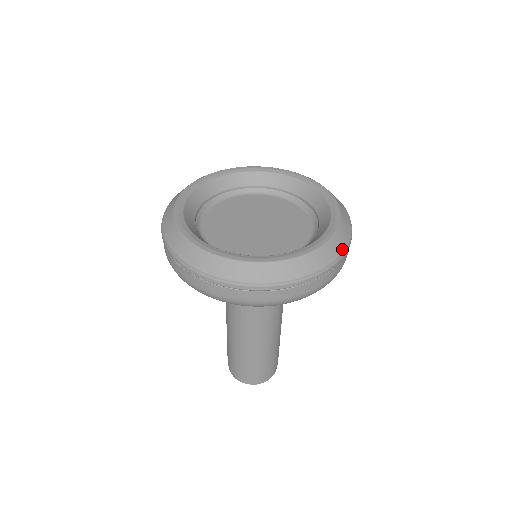
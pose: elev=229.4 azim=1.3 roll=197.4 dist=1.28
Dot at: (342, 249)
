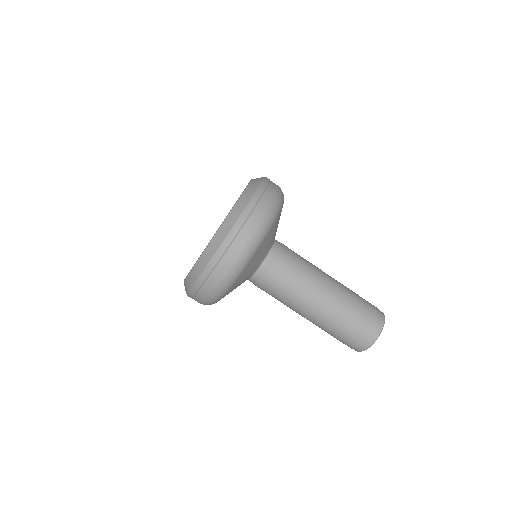
Dot at: (253, 193)
